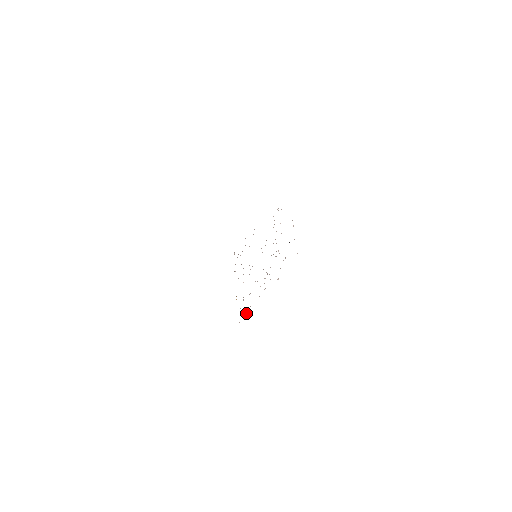
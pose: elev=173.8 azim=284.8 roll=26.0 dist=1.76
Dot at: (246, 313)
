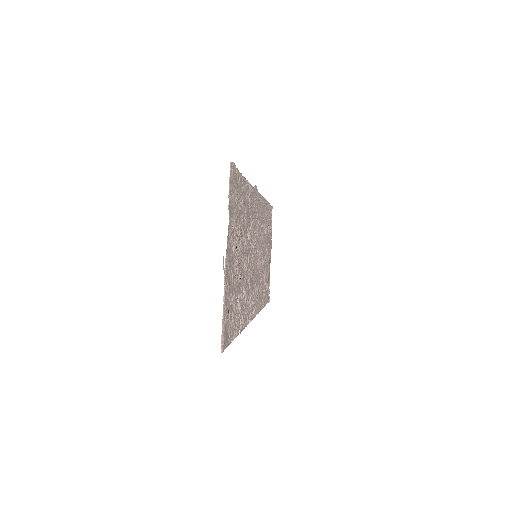
Dot at: (263, 304)
